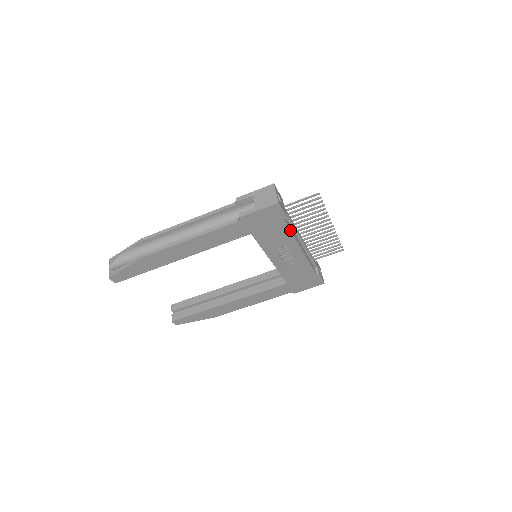
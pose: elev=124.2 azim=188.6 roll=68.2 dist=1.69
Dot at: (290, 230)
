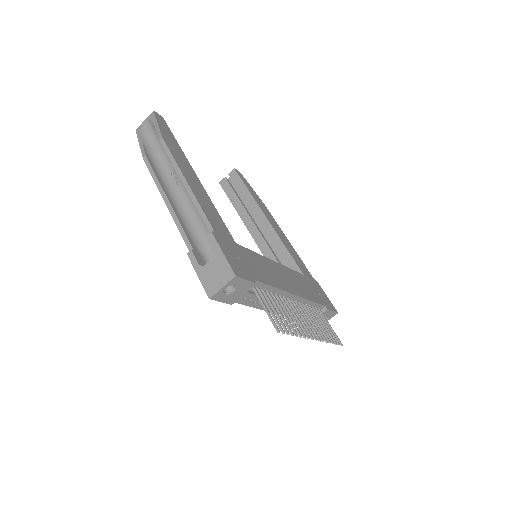
Dot at: (246, 305)
